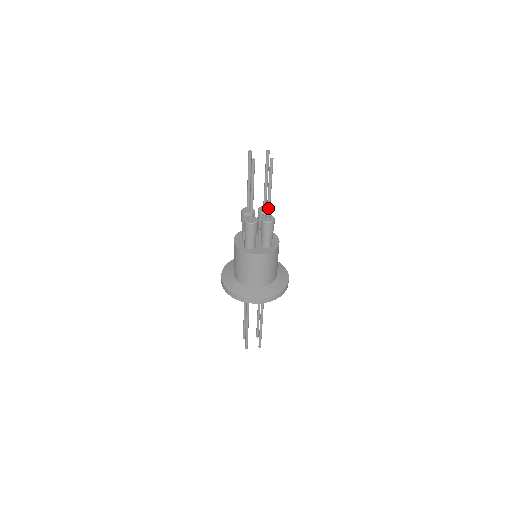
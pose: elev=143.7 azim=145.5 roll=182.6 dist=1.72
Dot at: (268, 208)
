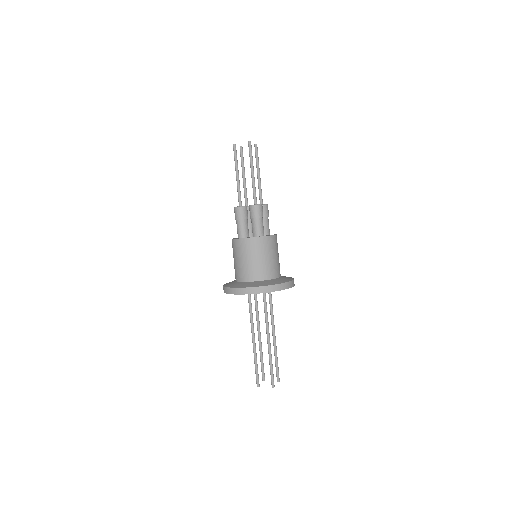
Dot at: (253, 193)
